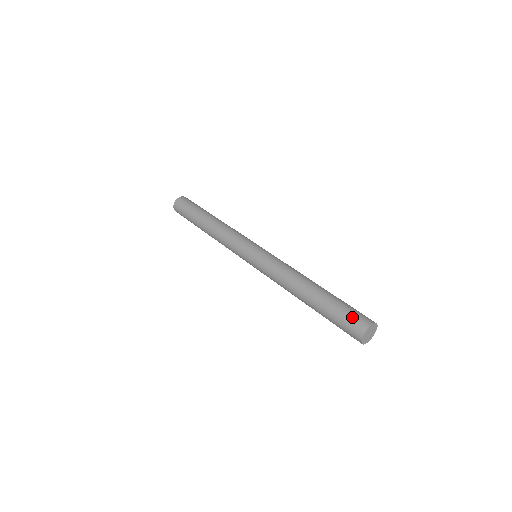
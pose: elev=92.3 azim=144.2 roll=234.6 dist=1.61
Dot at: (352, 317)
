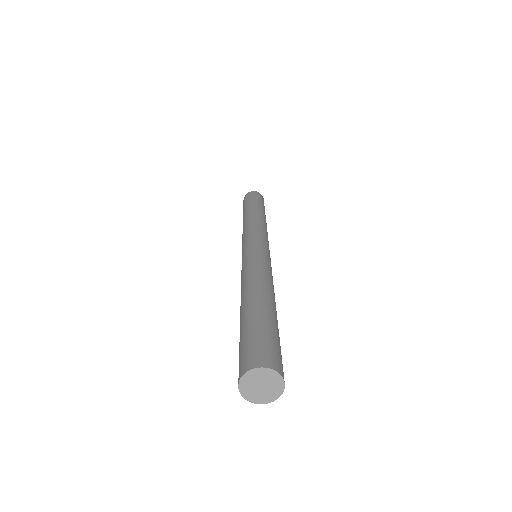
Dot at: (265, 345)
